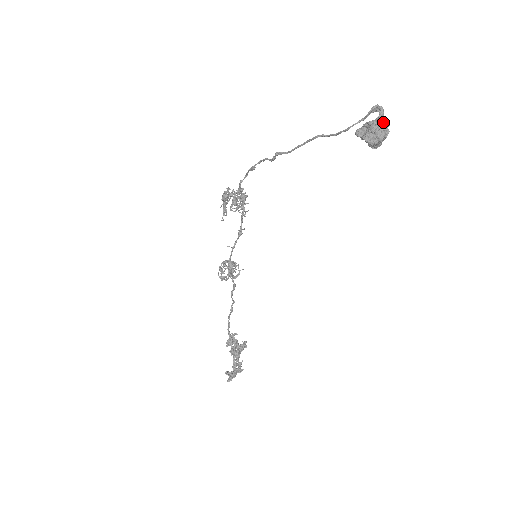
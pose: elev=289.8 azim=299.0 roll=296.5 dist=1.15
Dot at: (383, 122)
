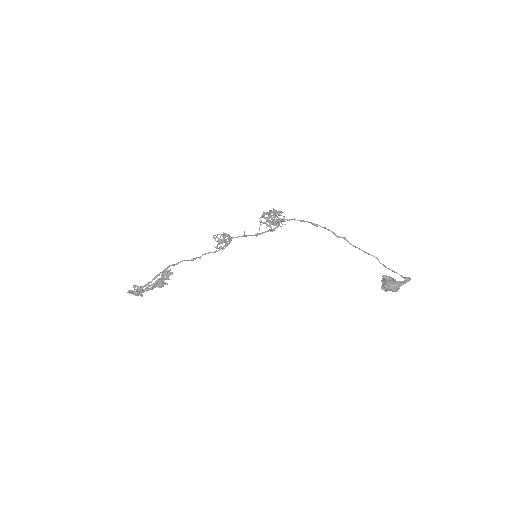
Dot at: occluded
